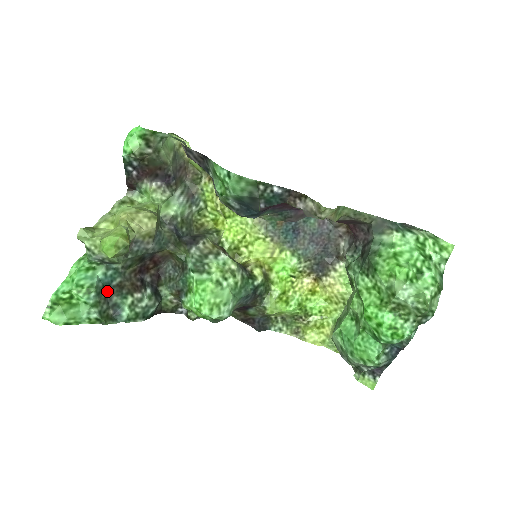
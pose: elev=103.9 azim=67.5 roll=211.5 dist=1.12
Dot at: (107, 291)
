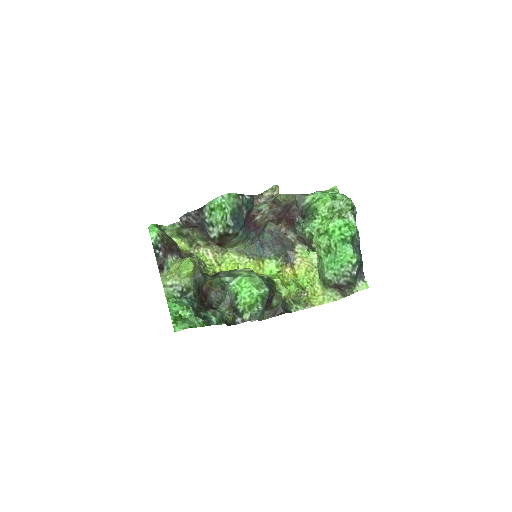
Dot at: (195, 311)
